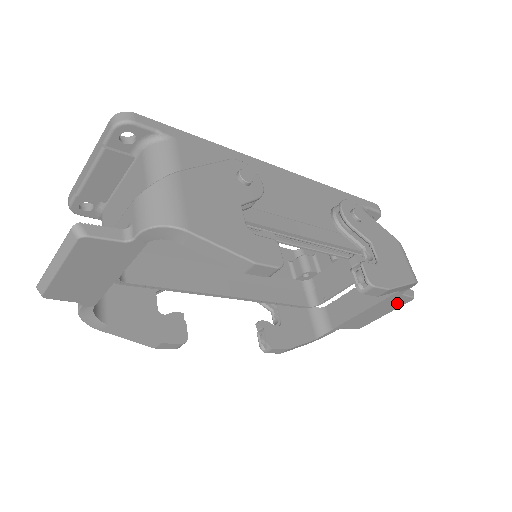
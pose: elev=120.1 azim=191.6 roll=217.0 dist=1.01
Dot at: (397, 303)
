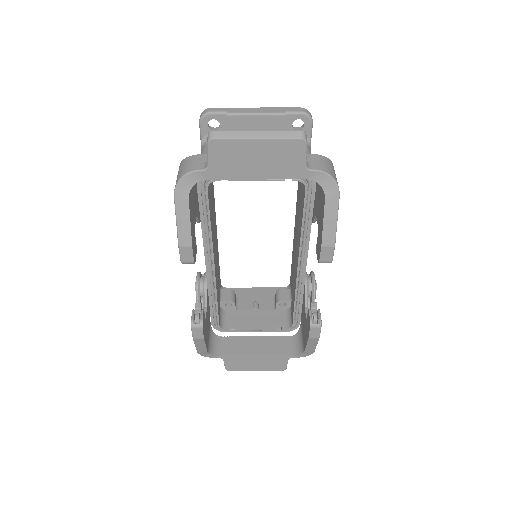
Dot at: (275, 365)
